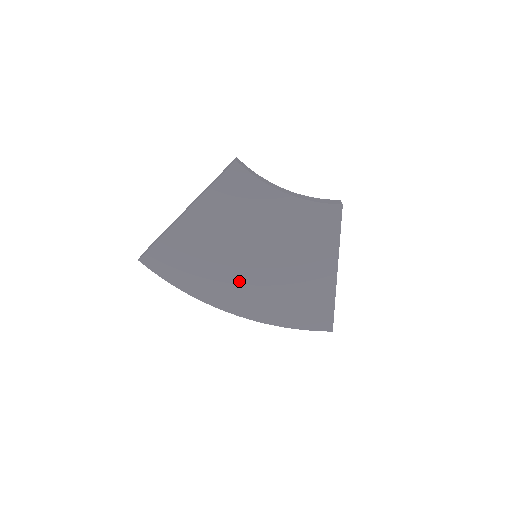
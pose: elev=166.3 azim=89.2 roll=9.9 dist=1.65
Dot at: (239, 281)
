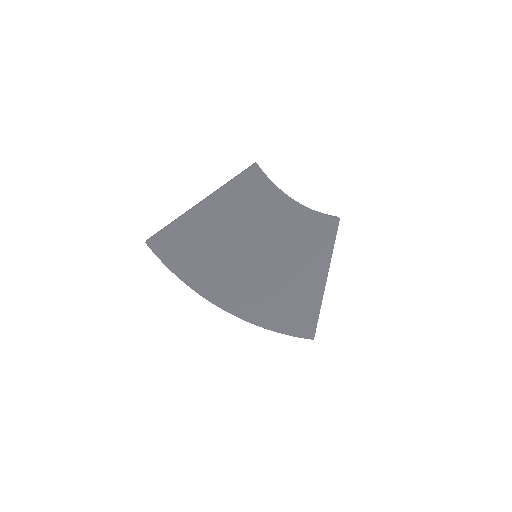
Dot at: (237, 277)
